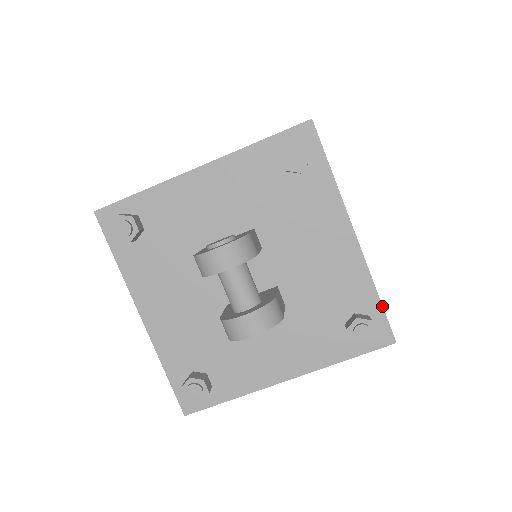
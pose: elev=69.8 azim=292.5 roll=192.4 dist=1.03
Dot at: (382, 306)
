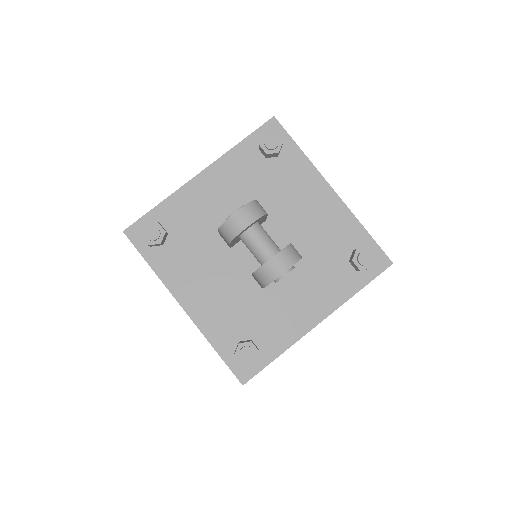
Dot at: (372, 238)
